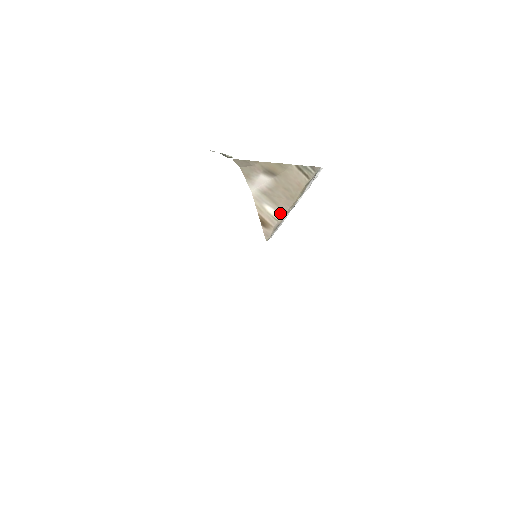
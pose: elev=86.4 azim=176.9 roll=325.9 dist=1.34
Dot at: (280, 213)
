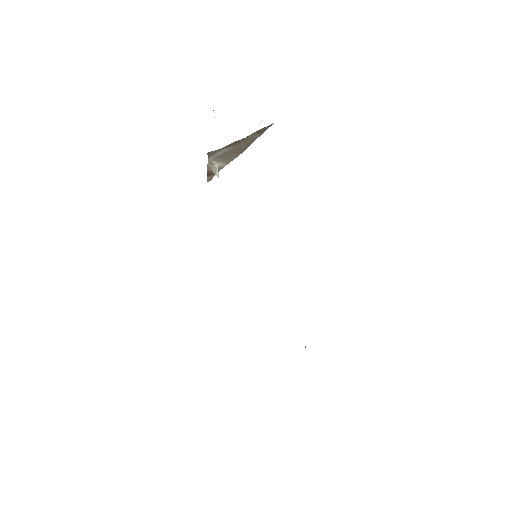
Dot at: (227, 163)
